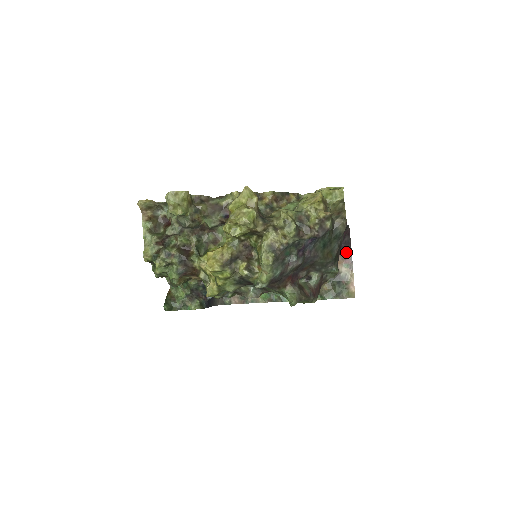
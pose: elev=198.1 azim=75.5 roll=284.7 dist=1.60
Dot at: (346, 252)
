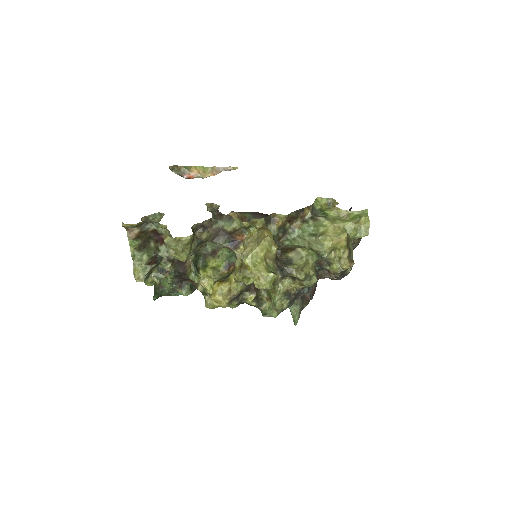
Dot at: occluded
